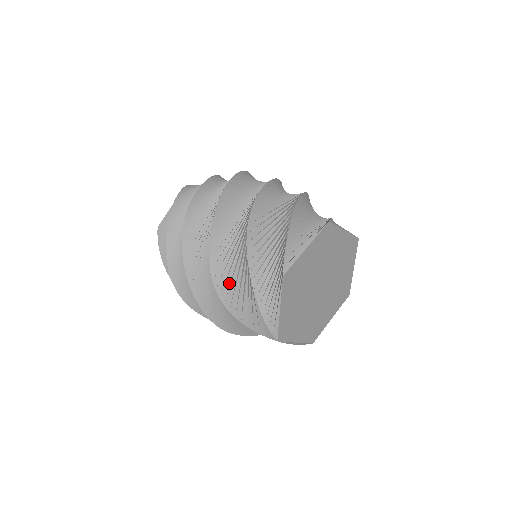
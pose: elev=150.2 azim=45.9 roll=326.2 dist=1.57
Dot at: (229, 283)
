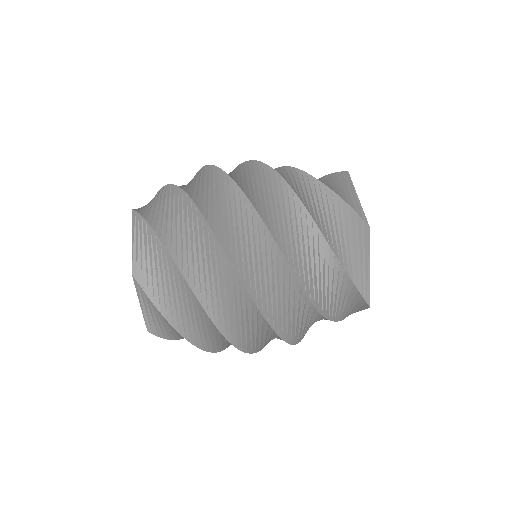
Dot at: (304, 330)
